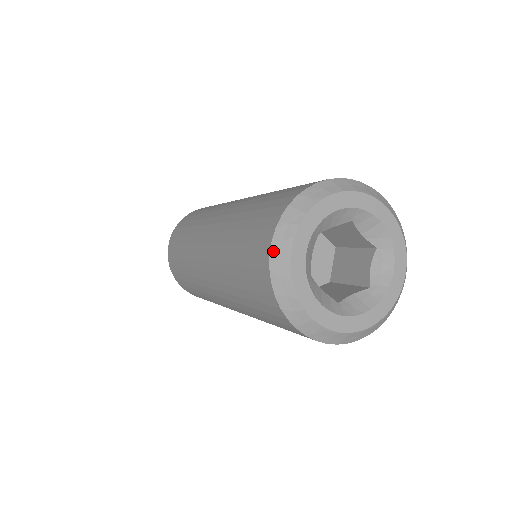
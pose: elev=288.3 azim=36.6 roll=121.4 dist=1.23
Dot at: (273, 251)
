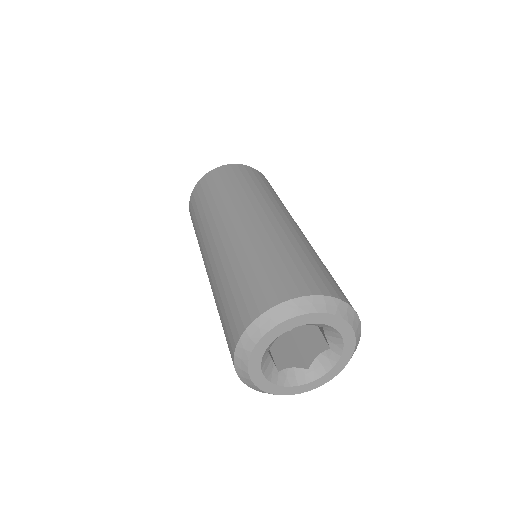
Dot at: (249, 329)
